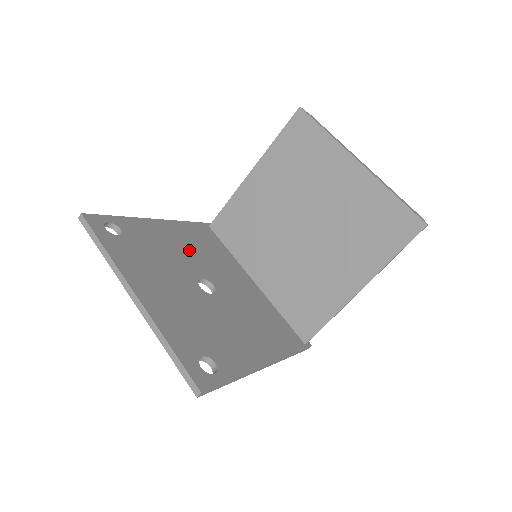
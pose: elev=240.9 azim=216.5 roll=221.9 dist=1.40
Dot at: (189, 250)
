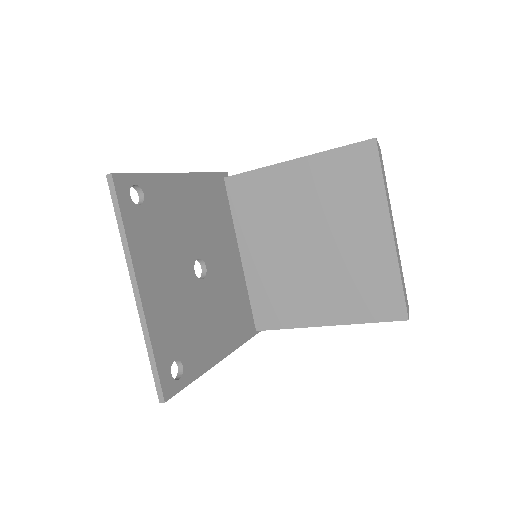
Dot at: (198, 218)
